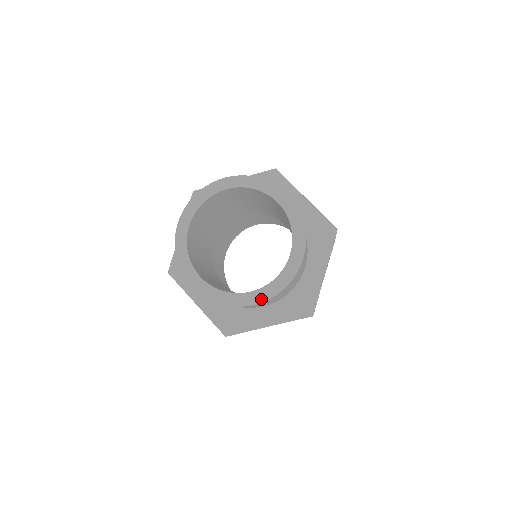
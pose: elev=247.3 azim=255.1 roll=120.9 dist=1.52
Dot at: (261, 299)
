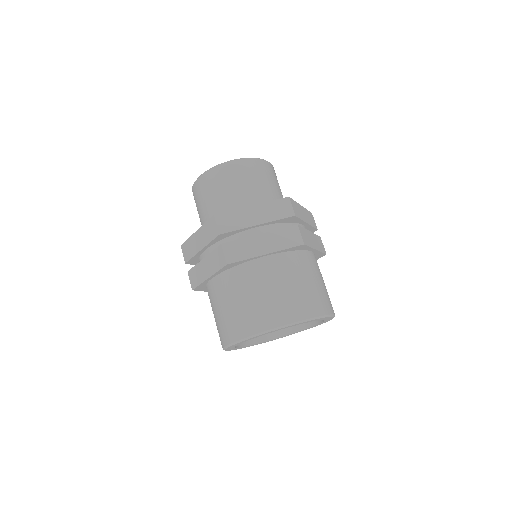
Dot at: (239, 159)
